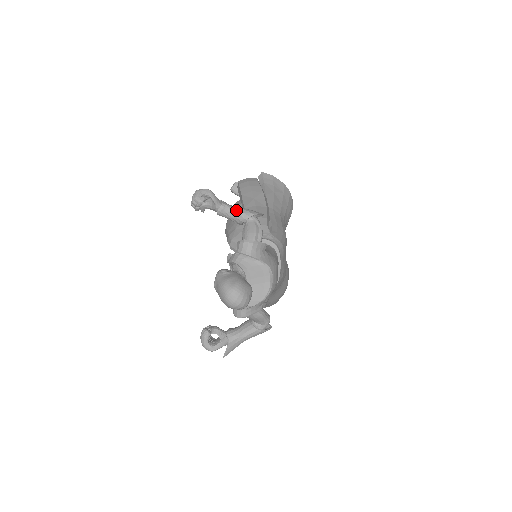
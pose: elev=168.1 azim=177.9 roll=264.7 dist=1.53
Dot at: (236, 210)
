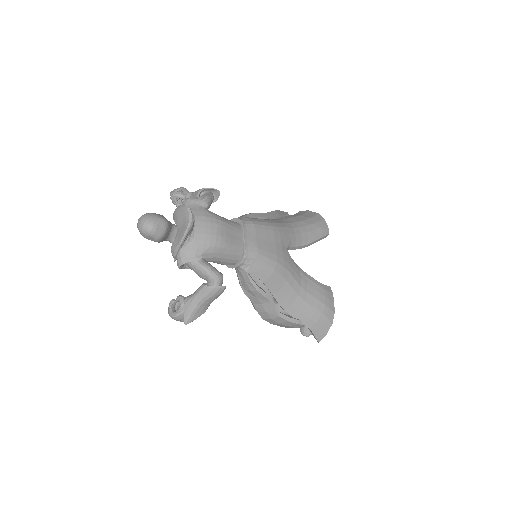
Dot at: (195, 191)
